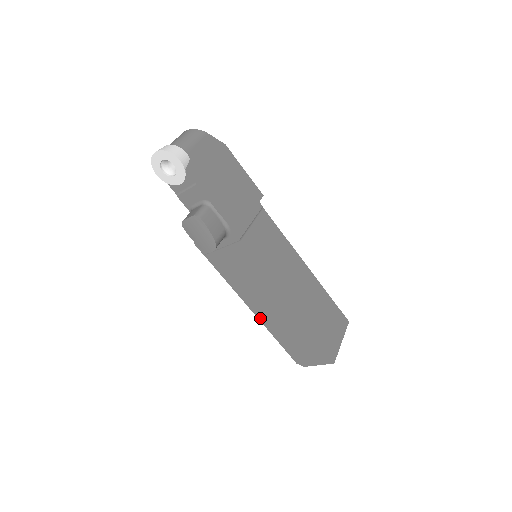
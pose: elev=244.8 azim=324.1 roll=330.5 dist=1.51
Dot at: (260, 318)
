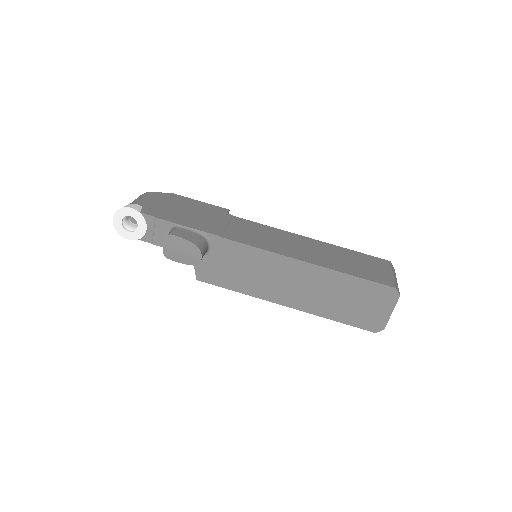
Dot at: (302, 309)
